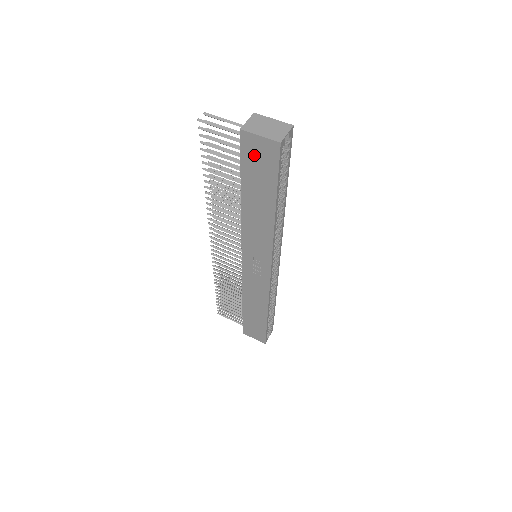
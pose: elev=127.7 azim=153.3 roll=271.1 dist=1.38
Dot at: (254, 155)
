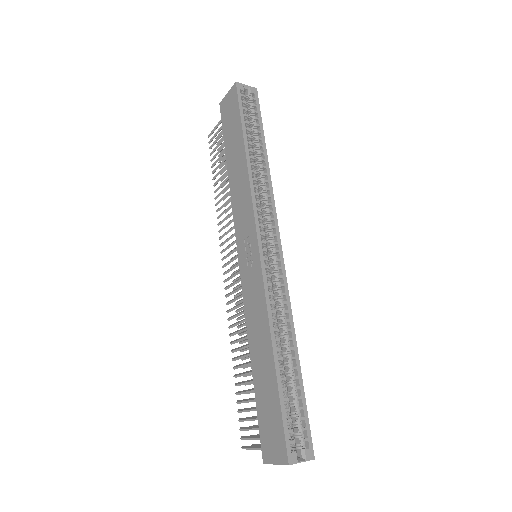
Dot at: (227, 113)
